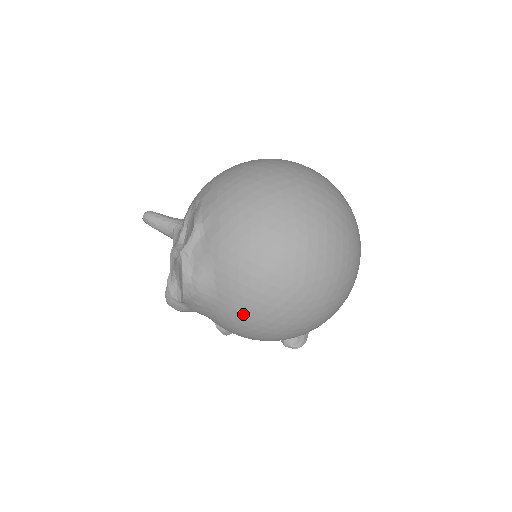
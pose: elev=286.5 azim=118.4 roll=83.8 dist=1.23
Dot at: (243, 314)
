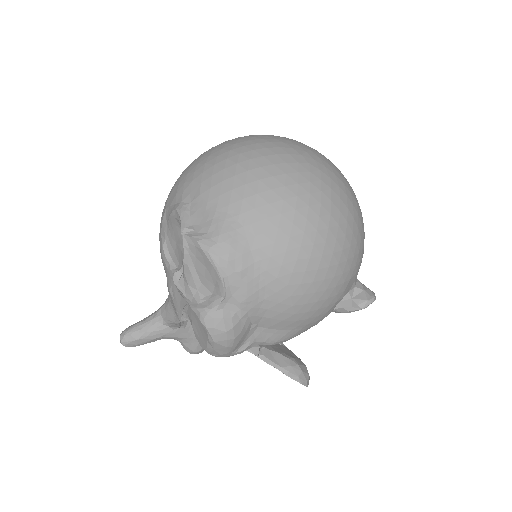
Dot at: (288, 226)
